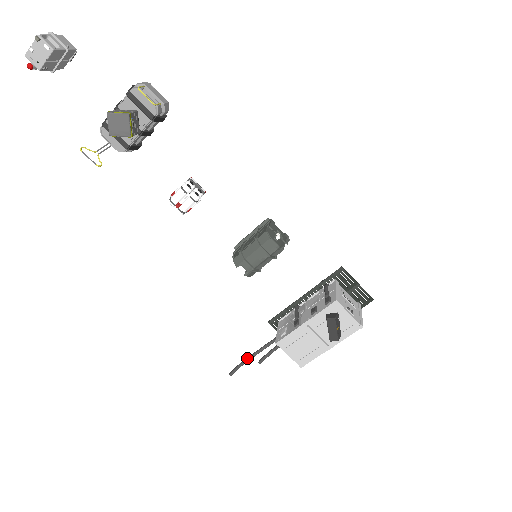
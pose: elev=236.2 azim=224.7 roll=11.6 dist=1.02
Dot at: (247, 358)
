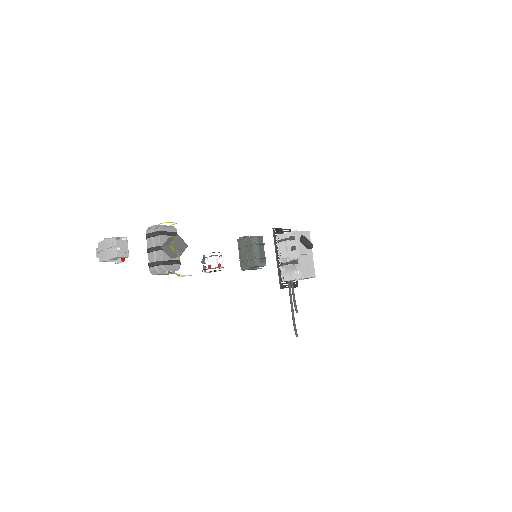
Dot at: (293, 317)
